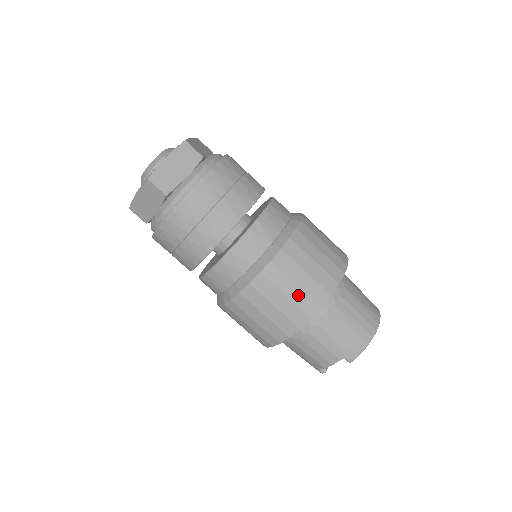
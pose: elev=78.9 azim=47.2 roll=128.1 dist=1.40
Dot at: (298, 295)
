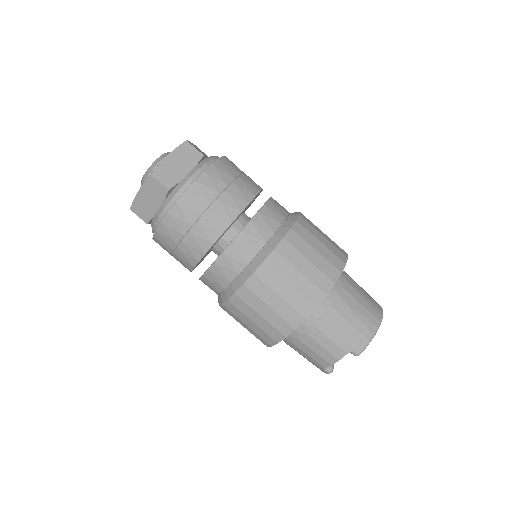
Dot at: (302, 283)
